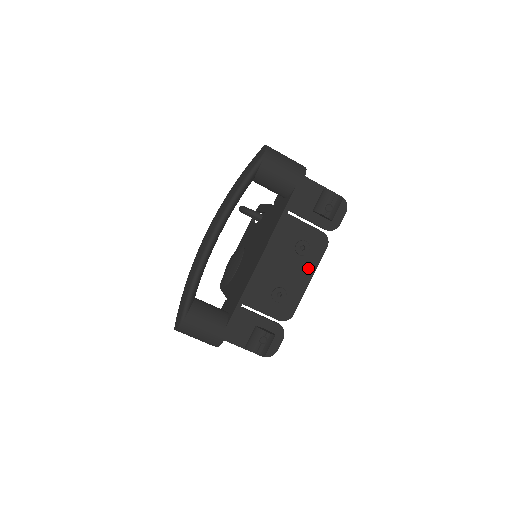
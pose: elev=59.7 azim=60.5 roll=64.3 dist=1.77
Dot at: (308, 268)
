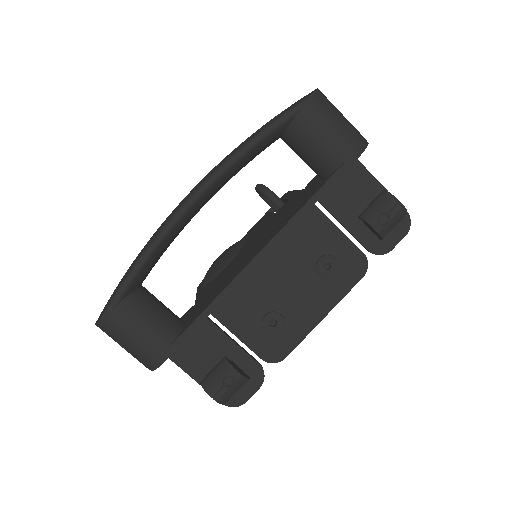
Dot at: (326, 298)
